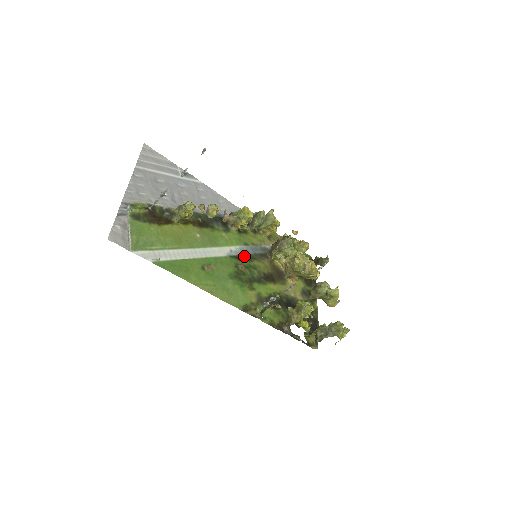
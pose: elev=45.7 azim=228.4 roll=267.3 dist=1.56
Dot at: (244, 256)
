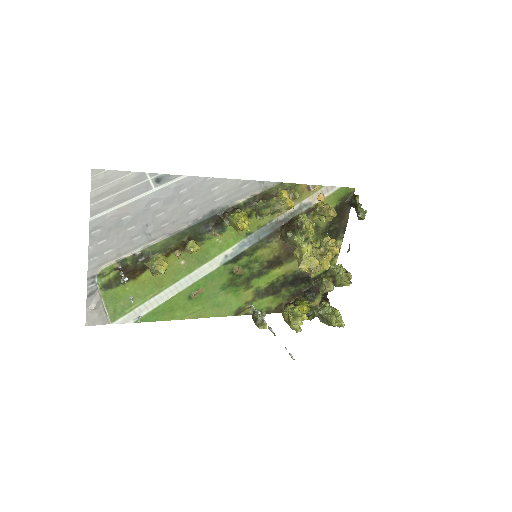
Dot at: (243, 253)
